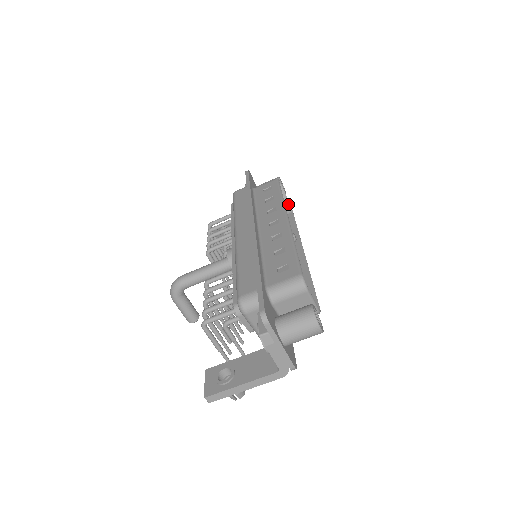
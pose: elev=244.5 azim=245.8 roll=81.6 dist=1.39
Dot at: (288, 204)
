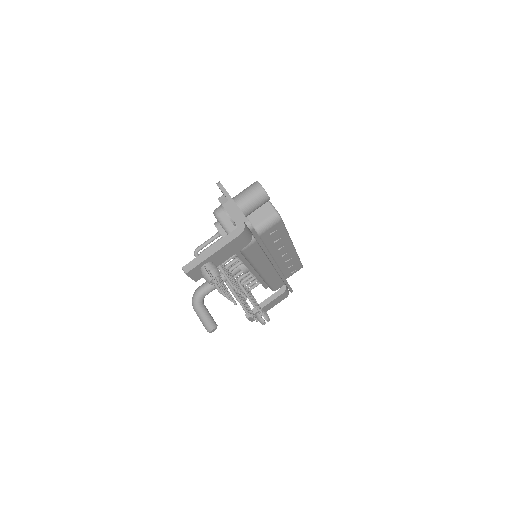
Dot at: occluded
